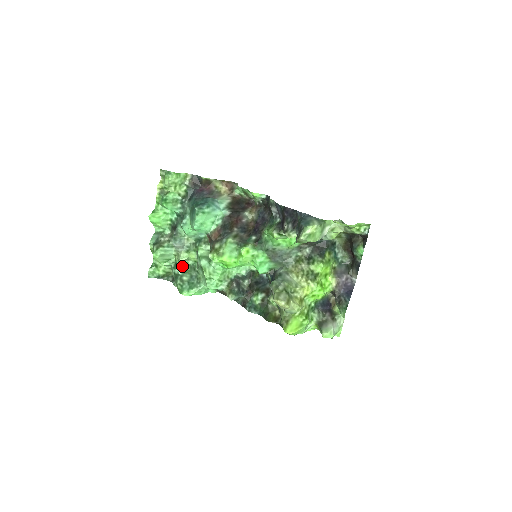
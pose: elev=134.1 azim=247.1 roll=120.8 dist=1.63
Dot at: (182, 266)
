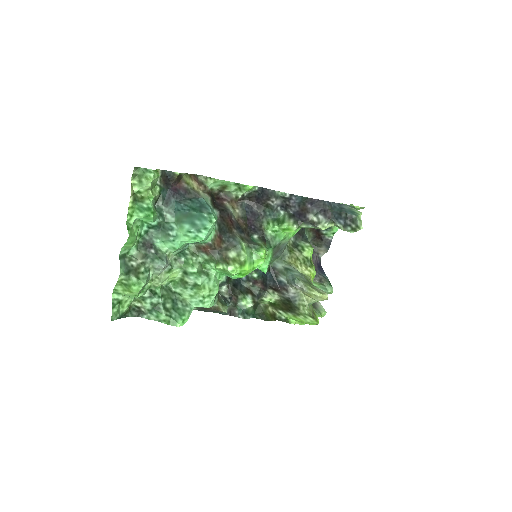
Dot at: (159, 292)
